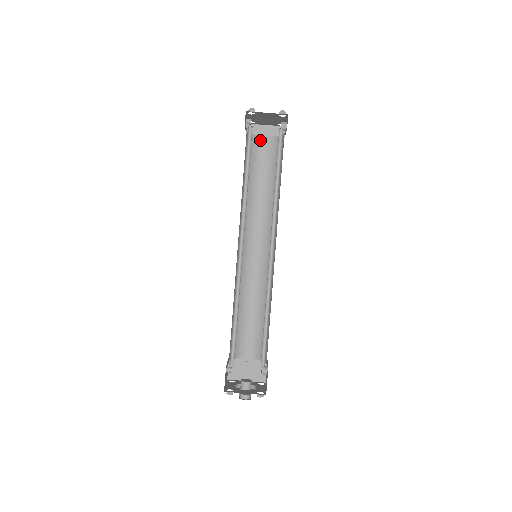
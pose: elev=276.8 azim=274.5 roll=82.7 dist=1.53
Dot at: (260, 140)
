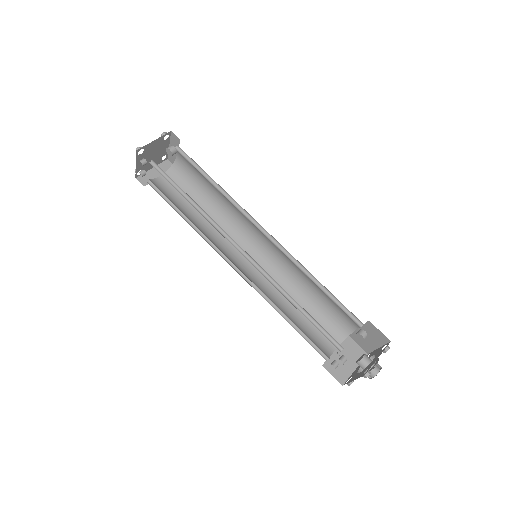
Dot at: (159, 181)
